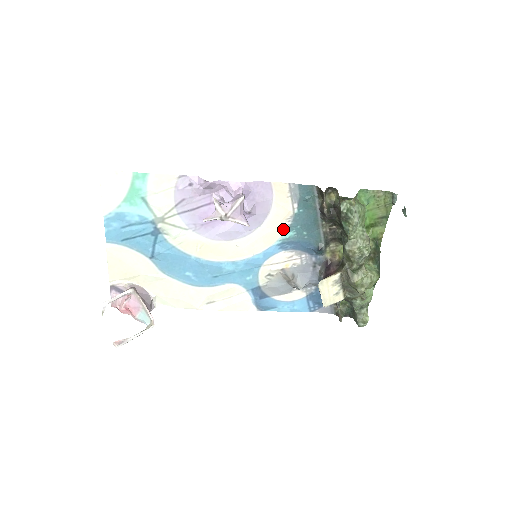
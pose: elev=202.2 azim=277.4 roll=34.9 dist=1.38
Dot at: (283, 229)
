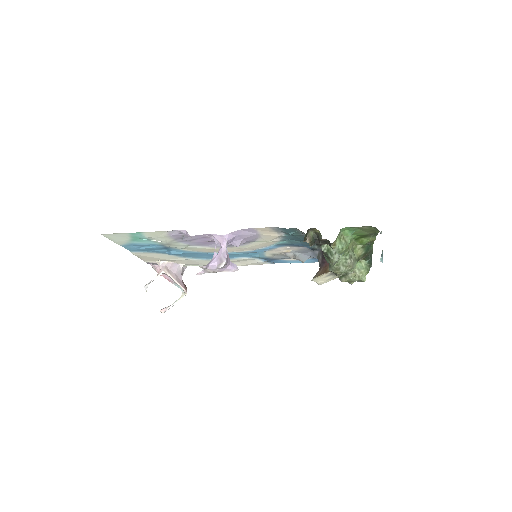
Dot at: (276, 241)
